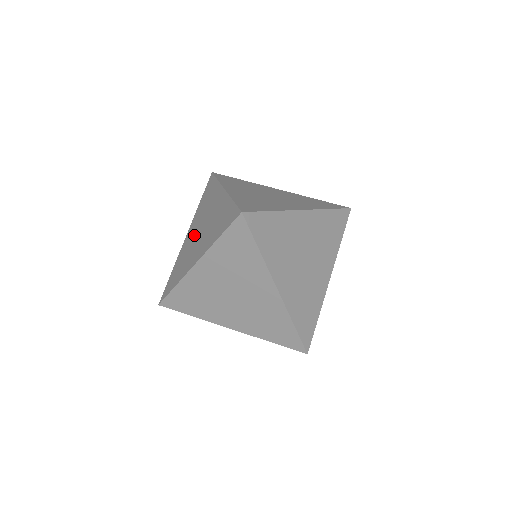
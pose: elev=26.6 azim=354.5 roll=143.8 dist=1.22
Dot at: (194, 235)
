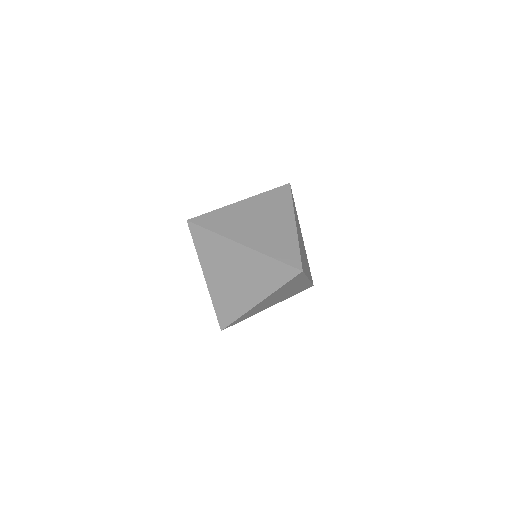
Dot at: (225, 280)
